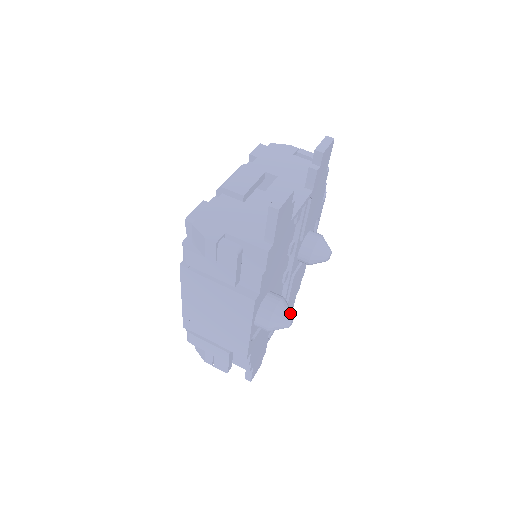
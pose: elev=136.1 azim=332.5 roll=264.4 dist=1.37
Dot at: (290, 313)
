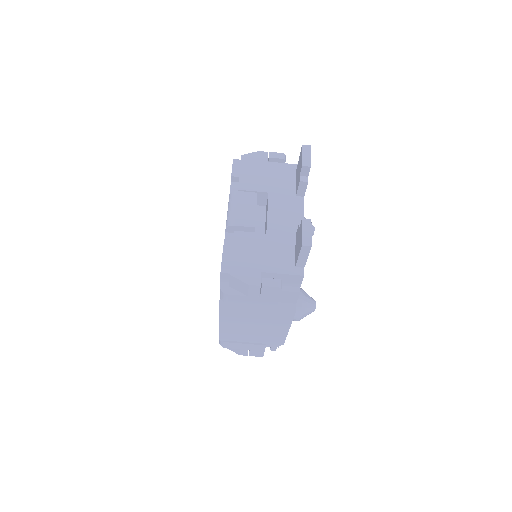
Dot at: (312, 300)
